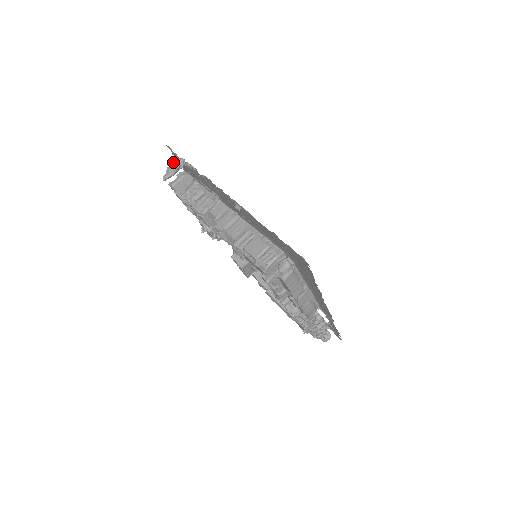
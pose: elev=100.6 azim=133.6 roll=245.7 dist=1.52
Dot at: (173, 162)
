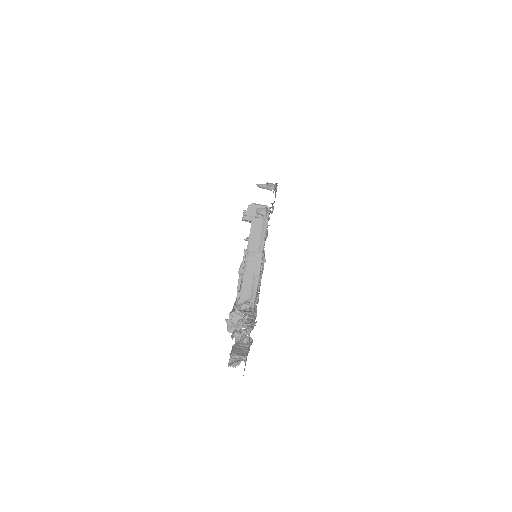
Dot at: (271, 184)
